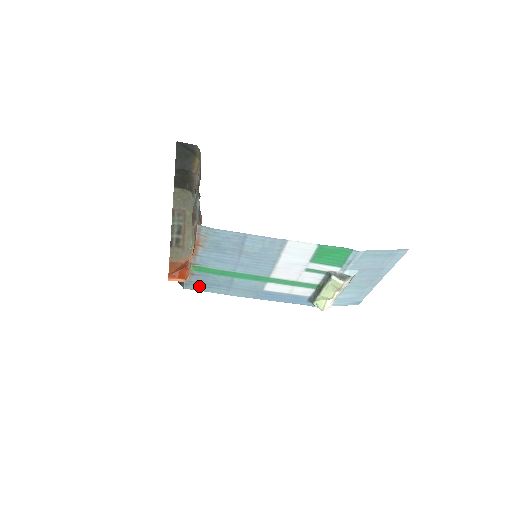
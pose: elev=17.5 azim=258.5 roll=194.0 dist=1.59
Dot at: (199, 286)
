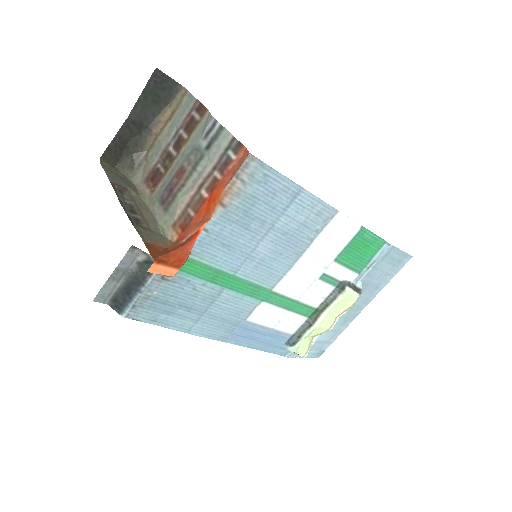
Dot at: (154, 311)
